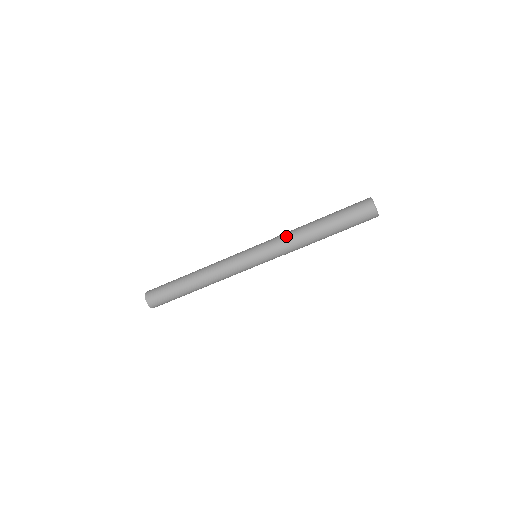
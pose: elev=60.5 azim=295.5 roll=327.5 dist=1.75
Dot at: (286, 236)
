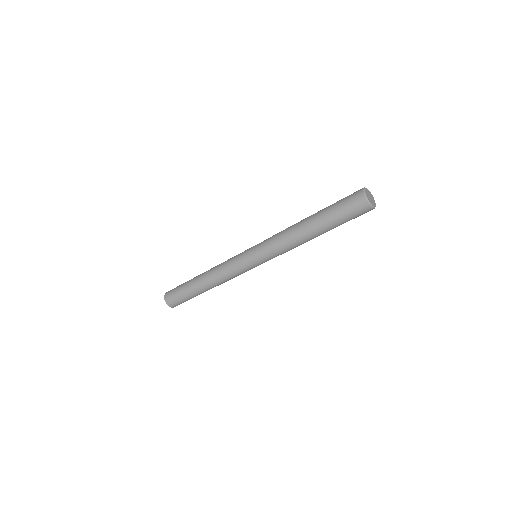
Dot at: (281, 242)
